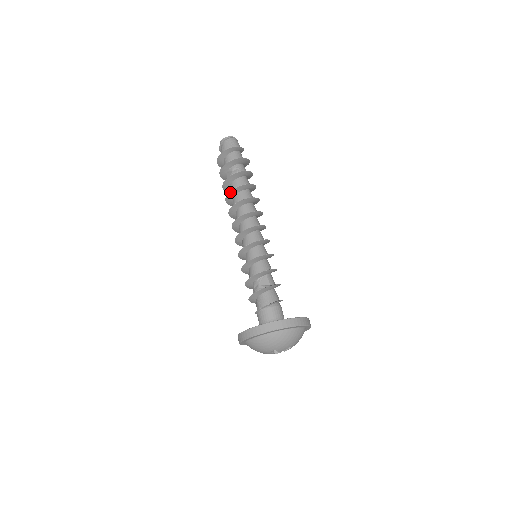
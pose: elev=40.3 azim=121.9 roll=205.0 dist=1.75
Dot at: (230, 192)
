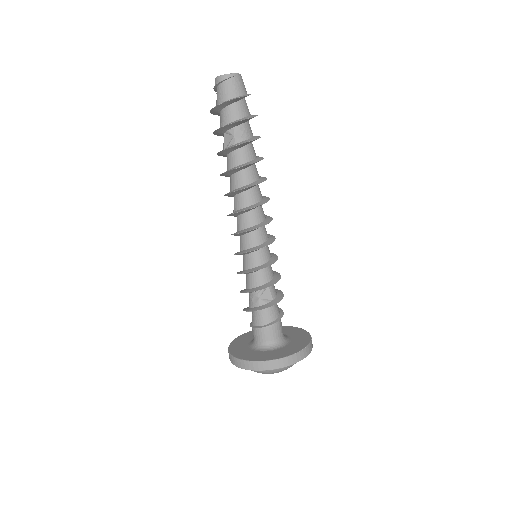
Dot at: (230, 170)
